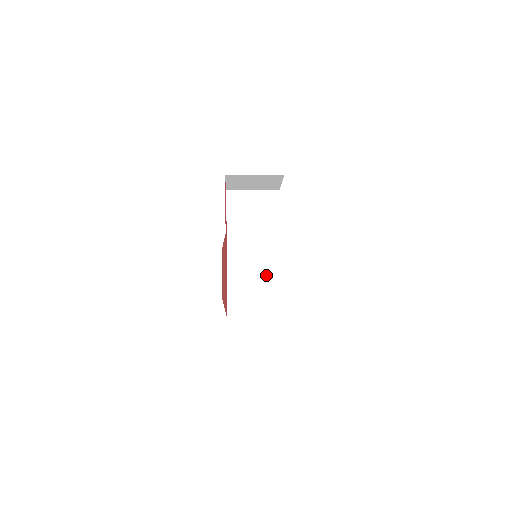
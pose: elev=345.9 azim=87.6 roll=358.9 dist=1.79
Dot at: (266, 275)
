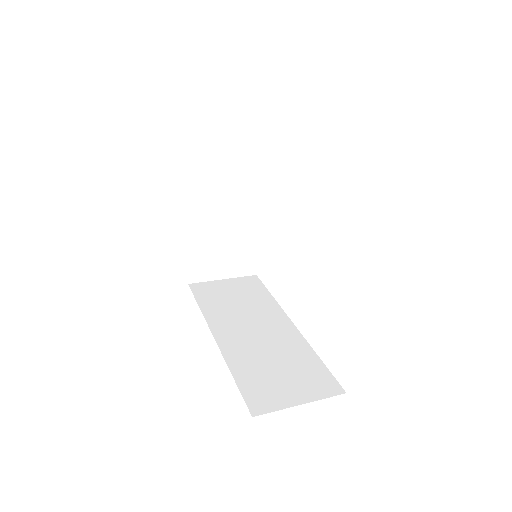
Dot at: (244, 229)
